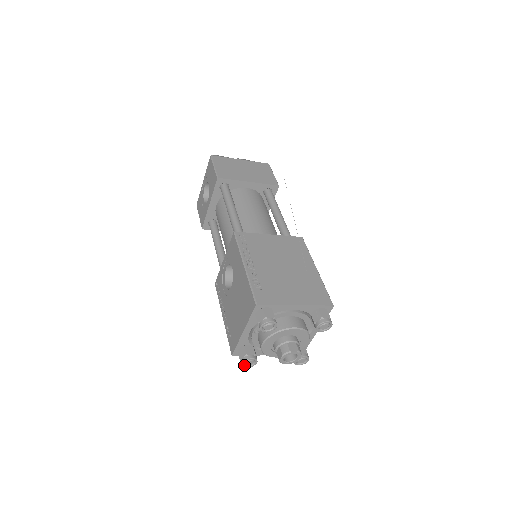
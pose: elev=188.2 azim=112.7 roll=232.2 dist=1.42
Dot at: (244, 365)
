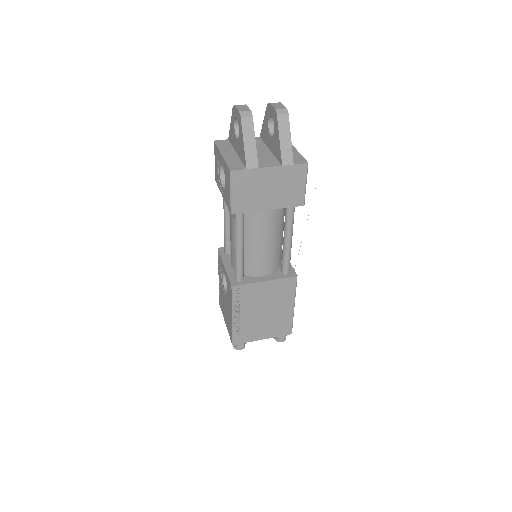
Dot at: occluded
